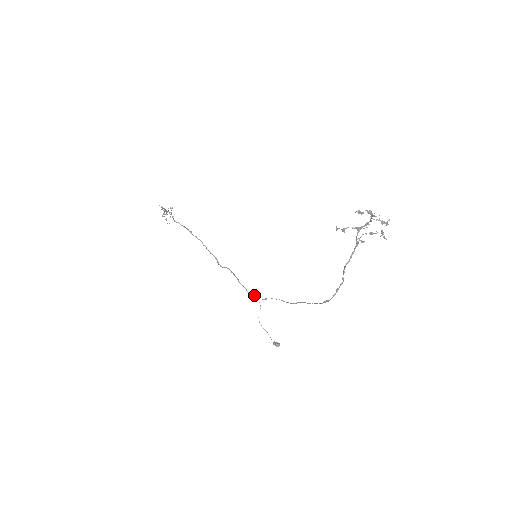
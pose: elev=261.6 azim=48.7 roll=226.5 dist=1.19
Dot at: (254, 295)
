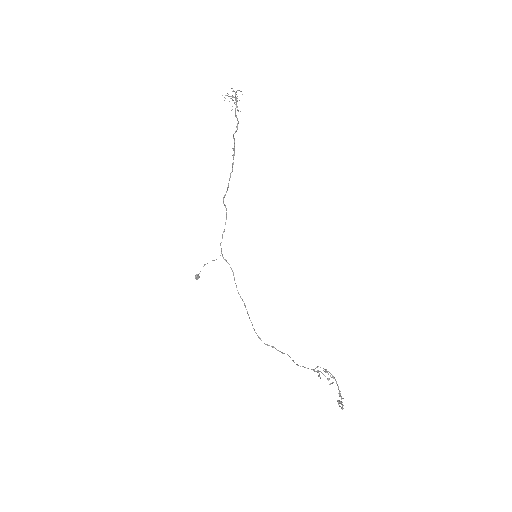
Dot at: occluded
